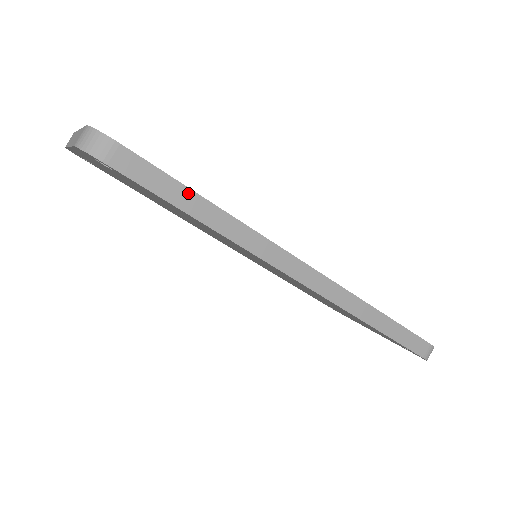
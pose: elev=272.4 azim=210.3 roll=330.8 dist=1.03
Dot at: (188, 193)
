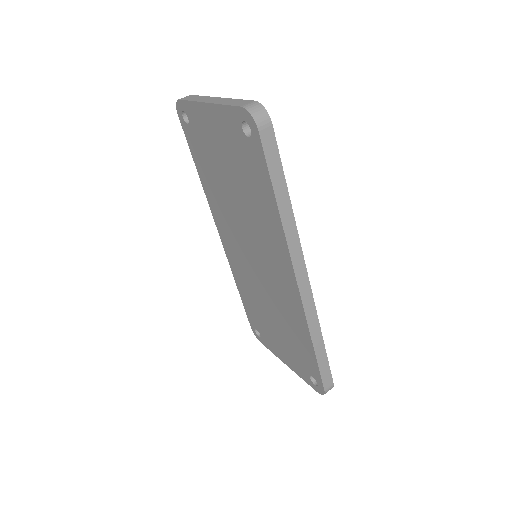
Dot at: (283, 181)
